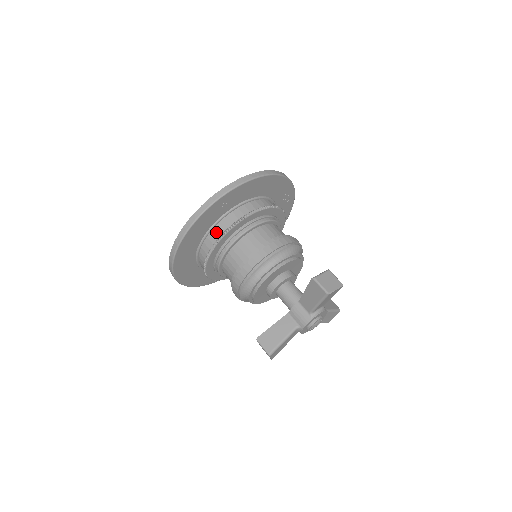
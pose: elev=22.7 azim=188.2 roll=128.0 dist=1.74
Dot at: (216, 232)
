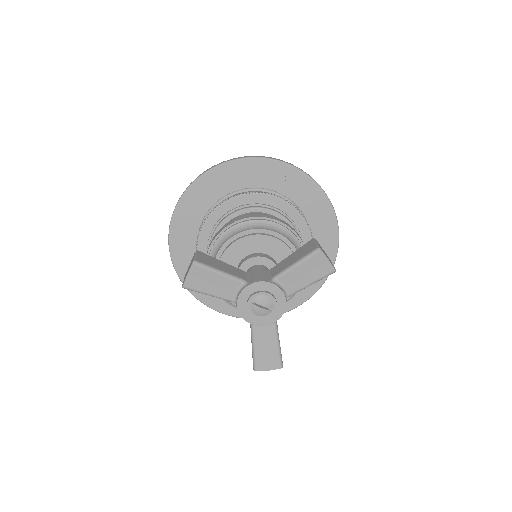
Dot at: occluded
